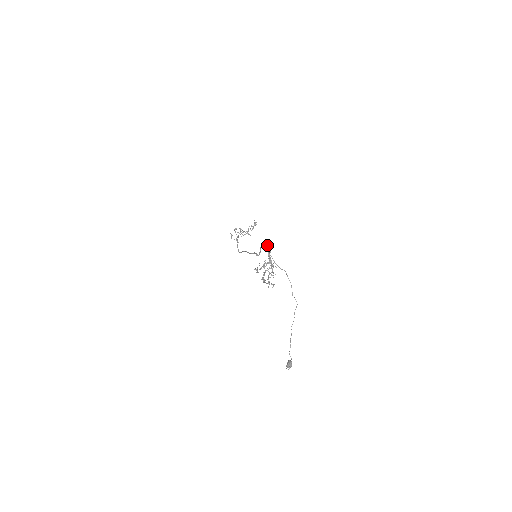
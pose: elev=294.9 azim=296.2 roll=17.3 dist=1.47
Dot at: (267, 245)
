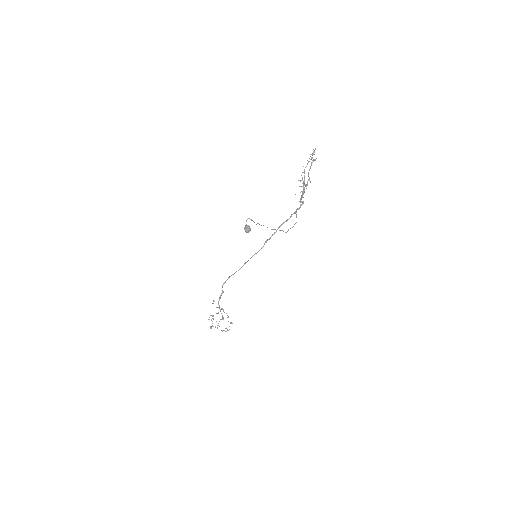
Dot at: occluded
